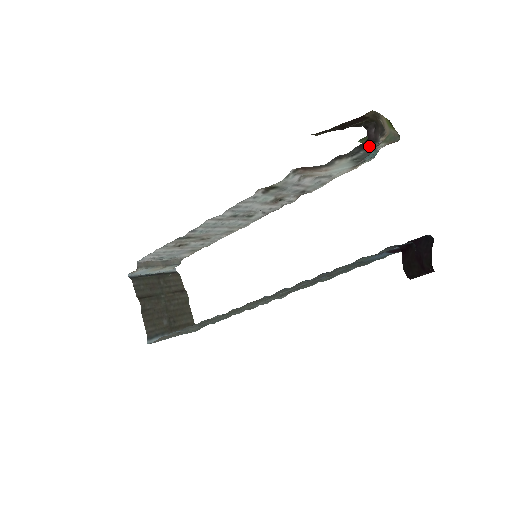
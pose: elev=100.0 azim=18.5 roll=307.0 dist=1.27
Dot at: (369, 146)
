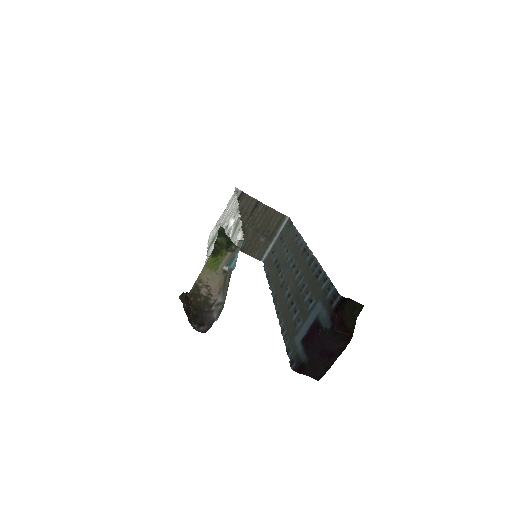
Dot at: occluded
